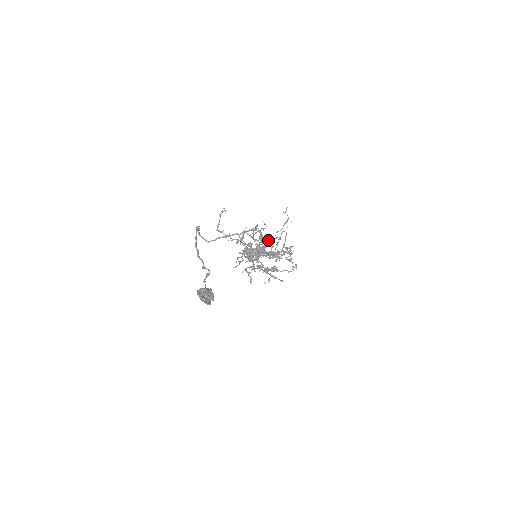
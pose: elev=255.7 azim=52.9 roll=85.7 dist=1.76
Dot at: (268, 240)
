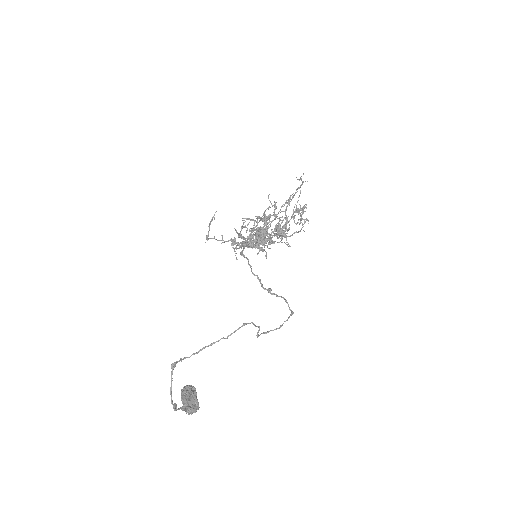
Dot at: (273, 220)
